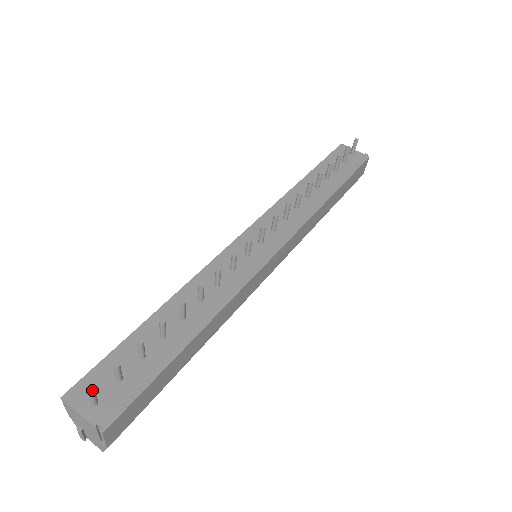
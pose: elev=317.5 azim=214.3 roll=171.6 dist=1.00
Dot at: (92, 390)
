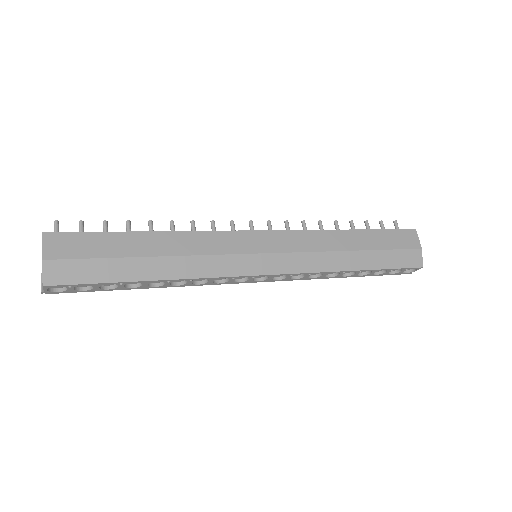
Dot at: (57, 221)
